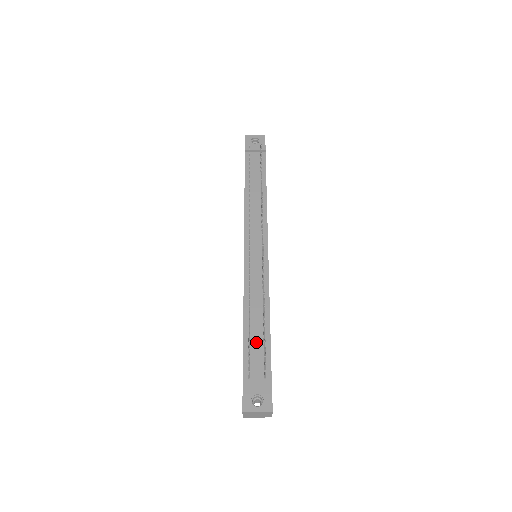
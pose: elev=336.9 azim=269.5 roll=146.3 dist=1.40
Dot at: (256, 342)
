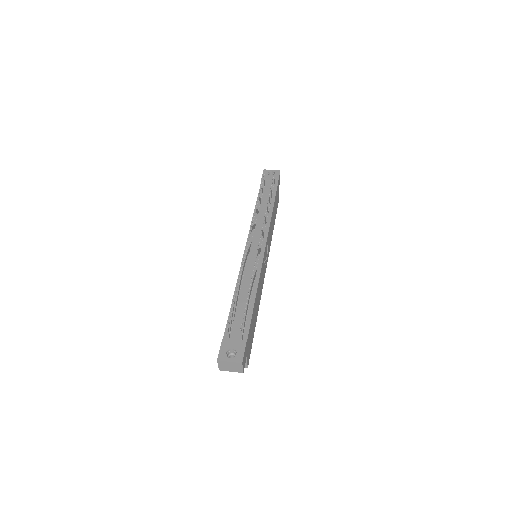
Dot at: (240, 313)
